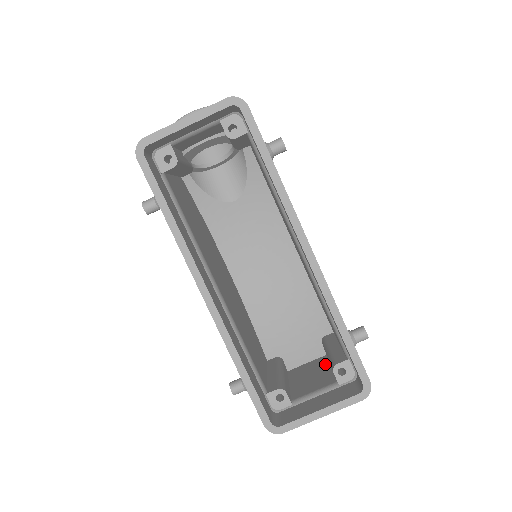
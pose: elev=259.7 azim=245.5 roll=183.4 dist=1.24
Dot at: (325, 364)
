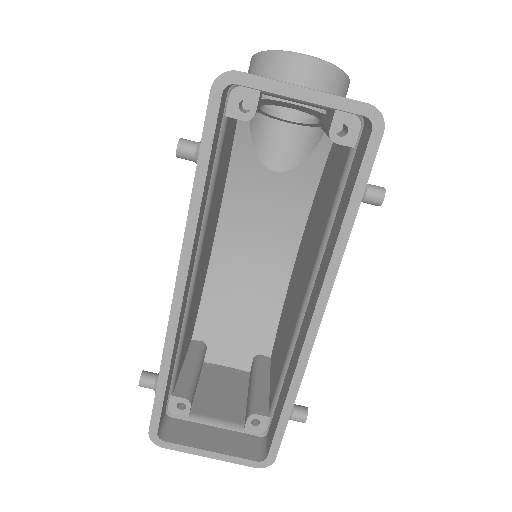
Dot at: (243, 386)
